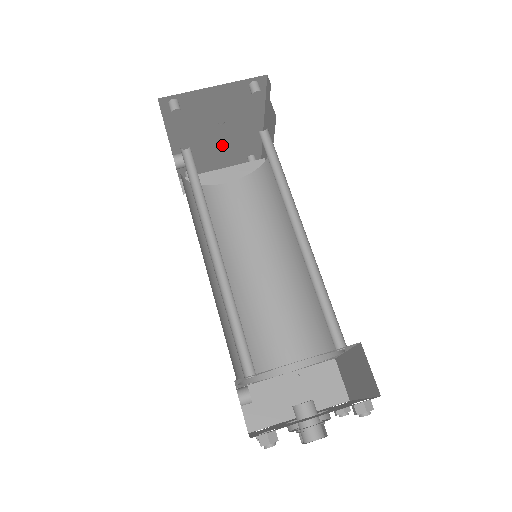
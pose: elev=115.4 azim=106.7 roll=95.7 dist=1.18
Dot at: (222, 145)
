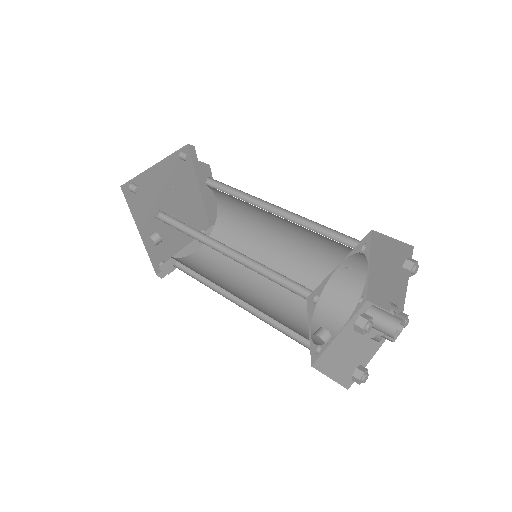
Dot at: occluded
